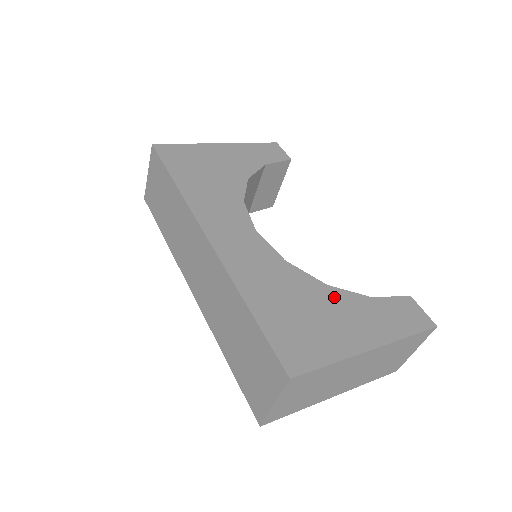
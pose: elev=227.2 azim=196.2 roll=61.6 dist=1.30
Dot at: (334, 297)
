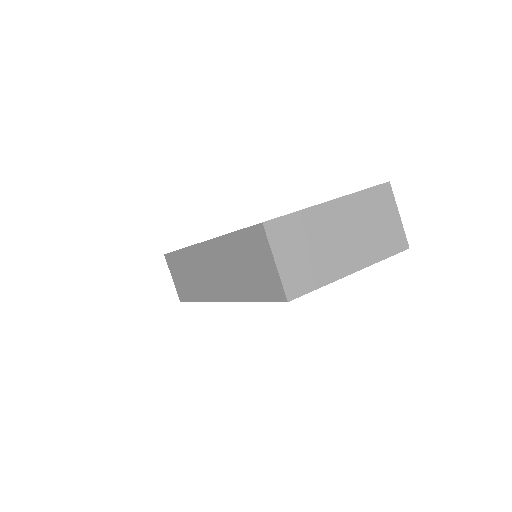
Dot at: occluded
